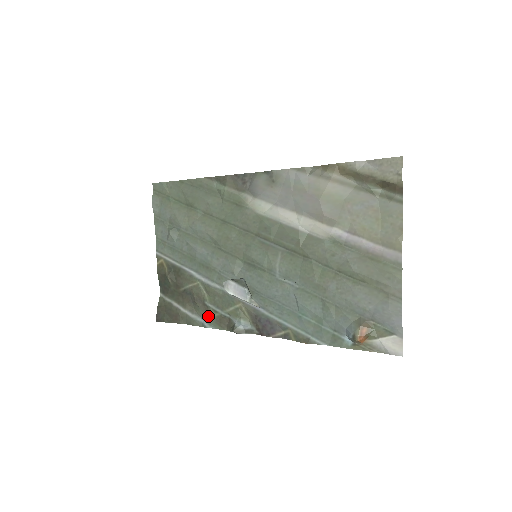
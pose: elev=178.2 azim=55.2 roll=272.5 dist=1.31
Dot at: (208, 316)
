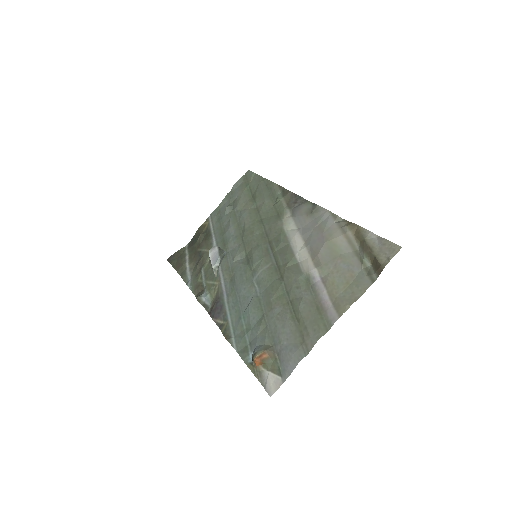
Dot at: (195, 278)
